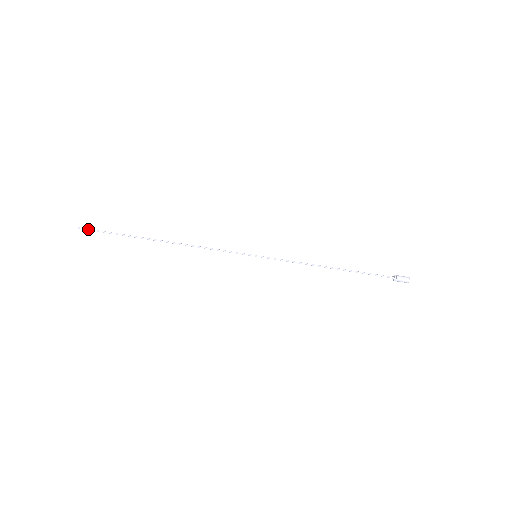
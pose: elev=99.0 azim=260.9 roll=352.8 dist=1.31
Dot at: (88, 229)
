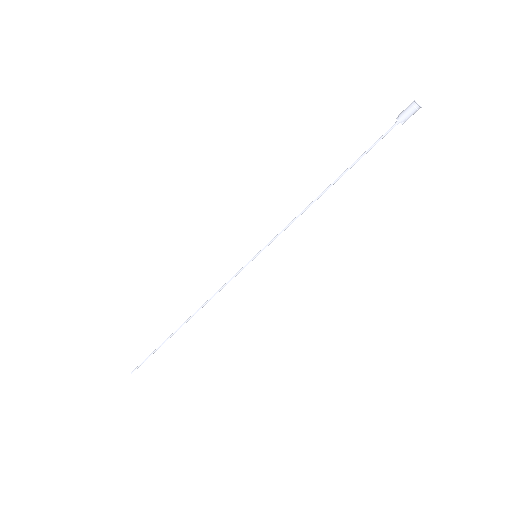
Dot at: (138, 366)
